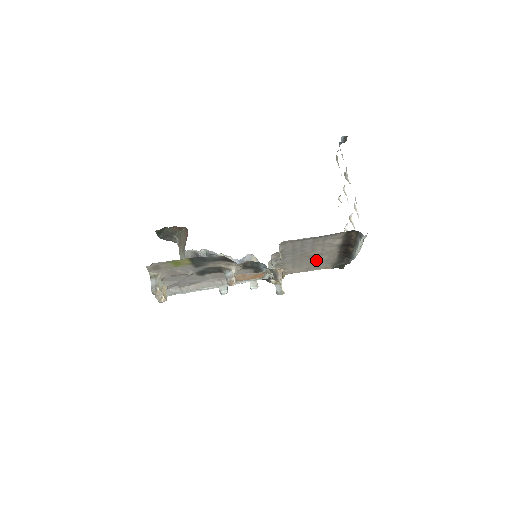
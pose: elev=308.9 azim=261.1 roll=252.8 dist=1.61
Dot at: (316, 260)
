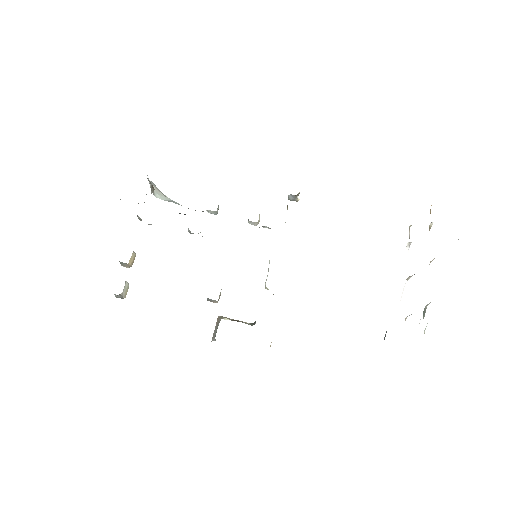
Dot at: occluded
